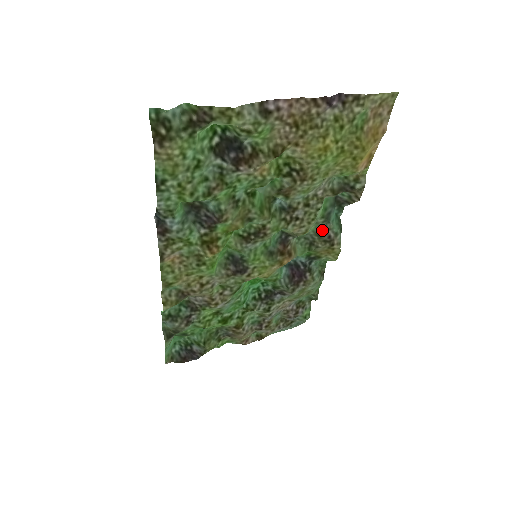
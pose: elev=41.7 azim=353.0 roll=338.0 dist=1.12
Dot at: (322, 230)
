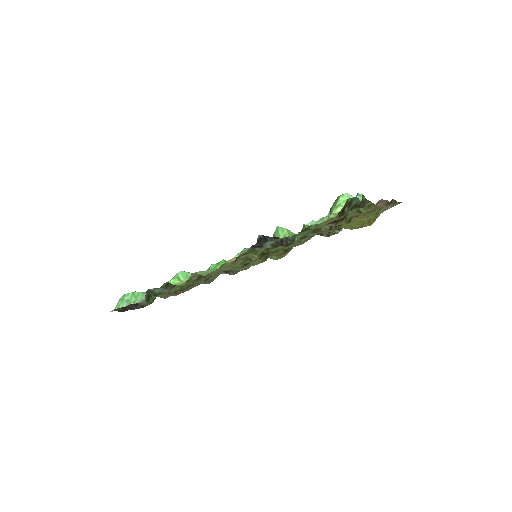
Dot at: occluded
